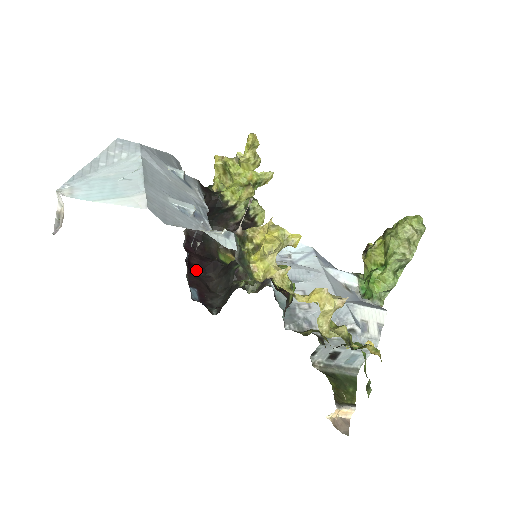
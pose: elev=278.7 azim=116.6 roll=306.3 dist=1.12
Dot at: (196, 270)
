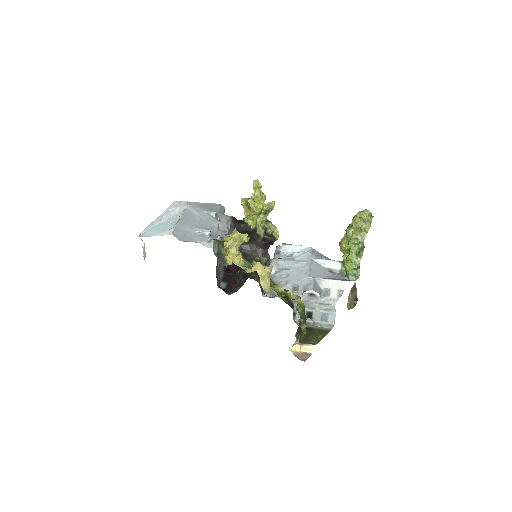
Dot at: (232, 273)
